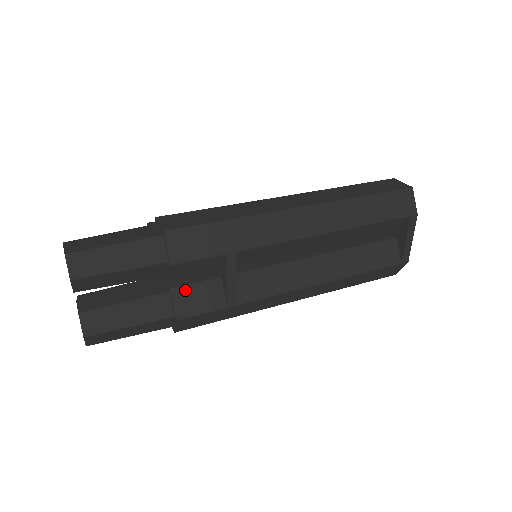
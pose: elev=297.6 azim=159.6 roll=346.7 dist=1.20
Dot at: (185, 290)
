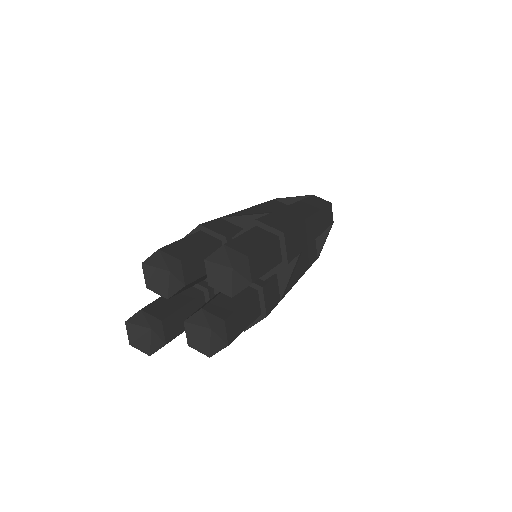
Dot at: (267, 288)
